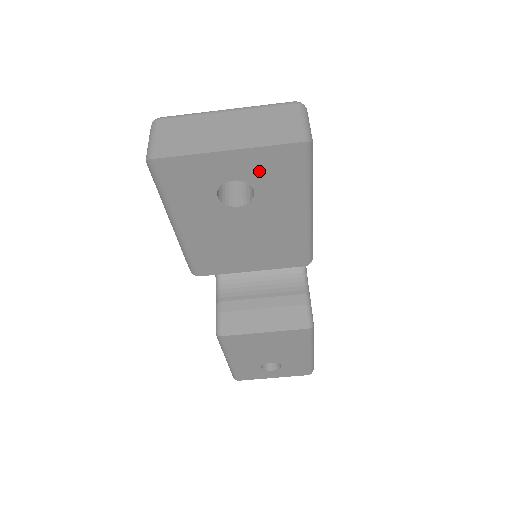
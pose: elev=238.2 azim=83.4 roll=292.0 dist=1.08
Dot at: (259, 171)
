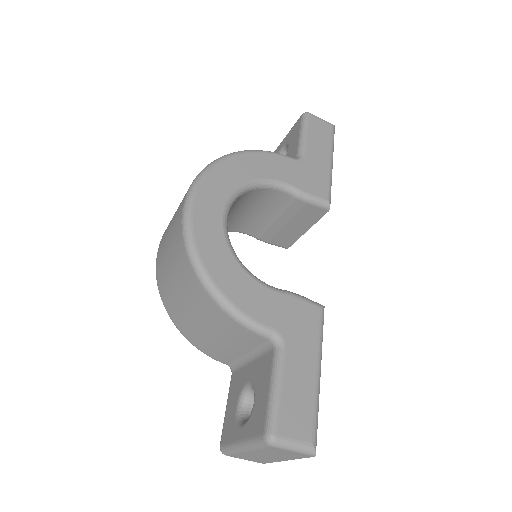
Dot at: occluded
